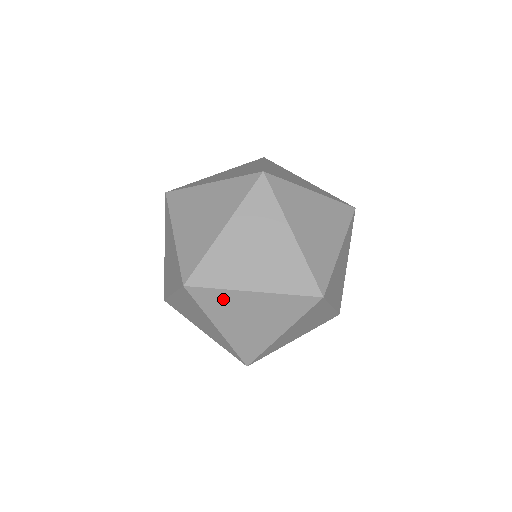
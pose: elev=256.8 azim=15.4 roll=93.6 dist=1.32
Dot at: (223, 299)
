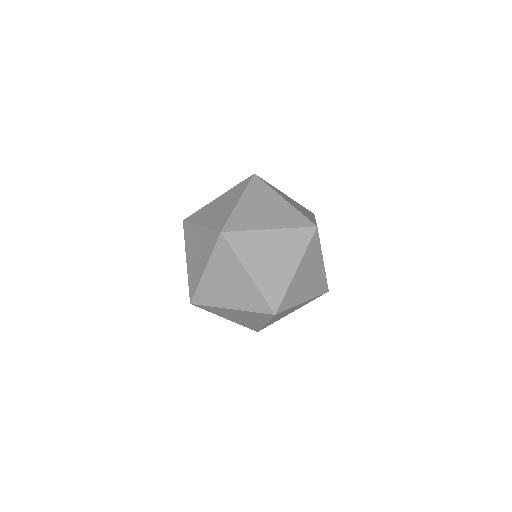
Dot at: (286, 311)
